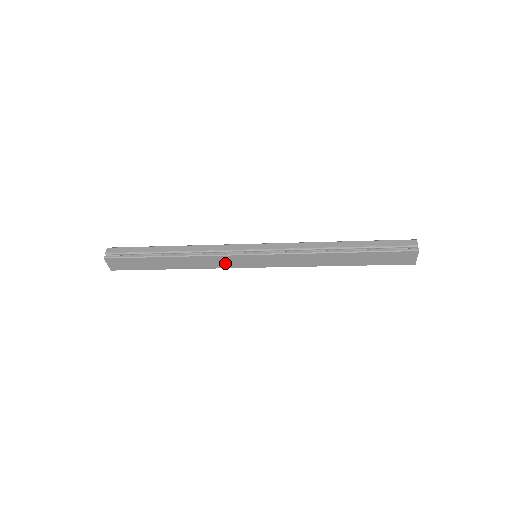
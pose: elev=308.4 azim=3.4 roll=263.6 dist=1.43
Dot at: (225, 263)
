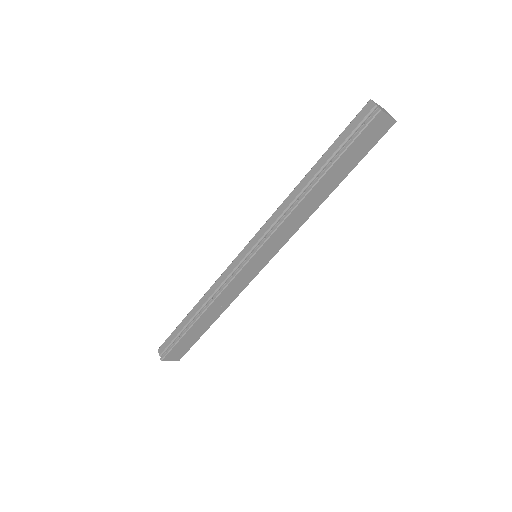
Dot at: (240, 285)
